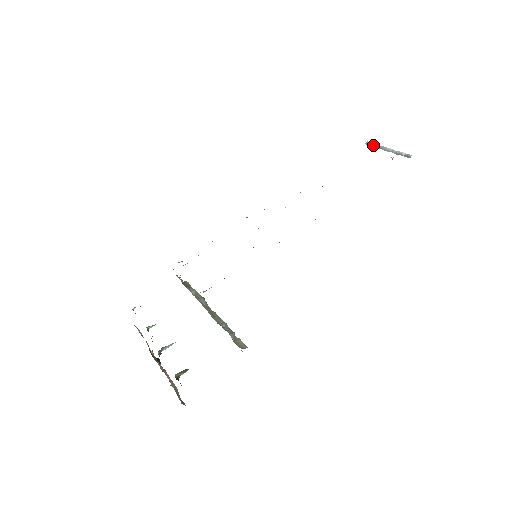
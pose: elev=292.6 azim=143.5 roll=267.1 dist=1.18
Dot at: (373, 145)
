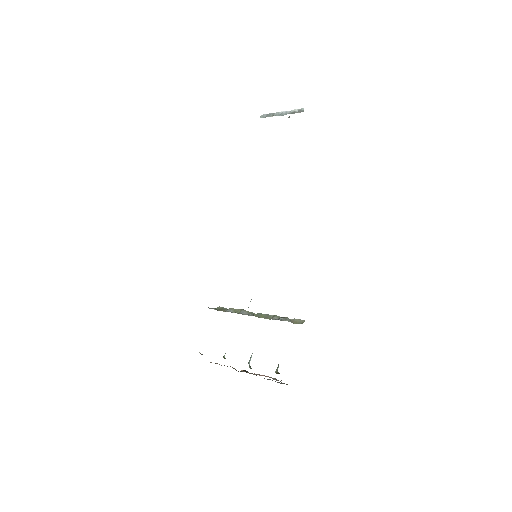
Dot at: (268, 116)
